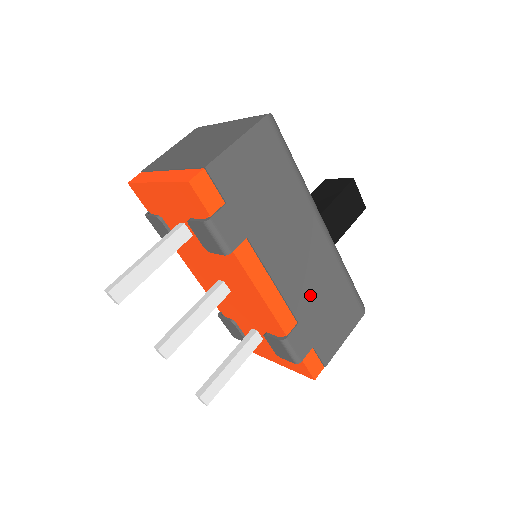
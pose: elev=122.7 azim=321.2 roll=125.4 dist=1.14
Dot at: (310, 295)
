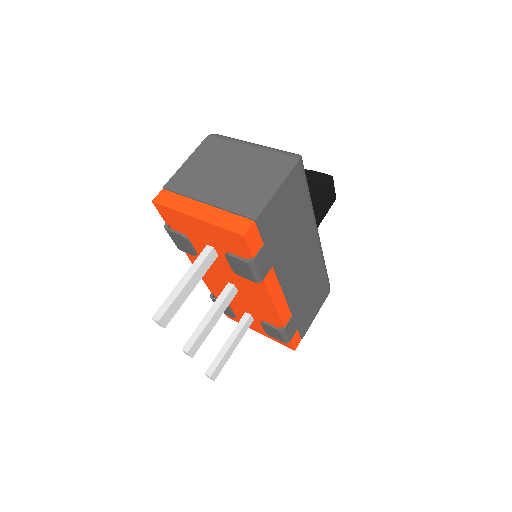
Dot at: (302, 292)
